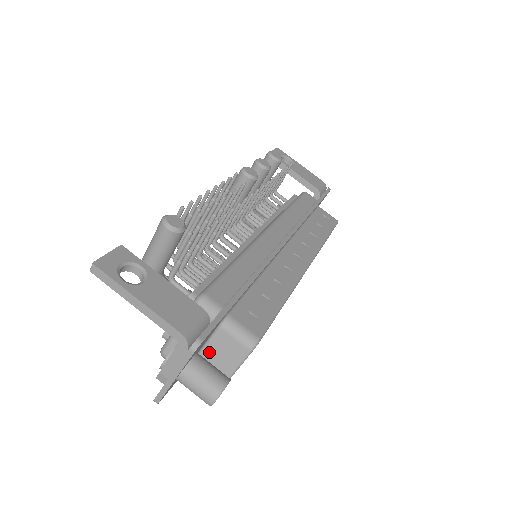
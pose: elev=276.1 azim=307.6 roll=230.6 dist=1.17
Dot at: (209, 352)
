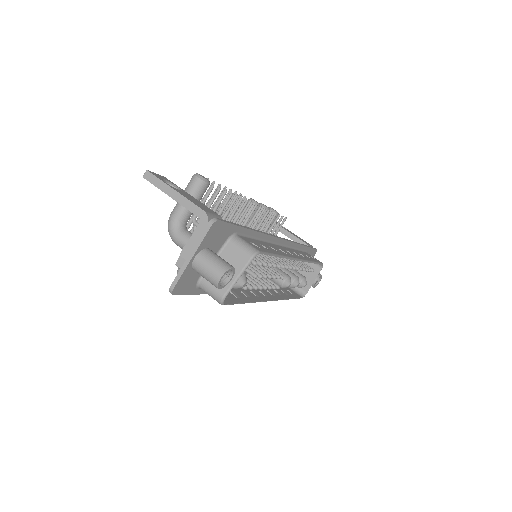
Dot at: occluded
